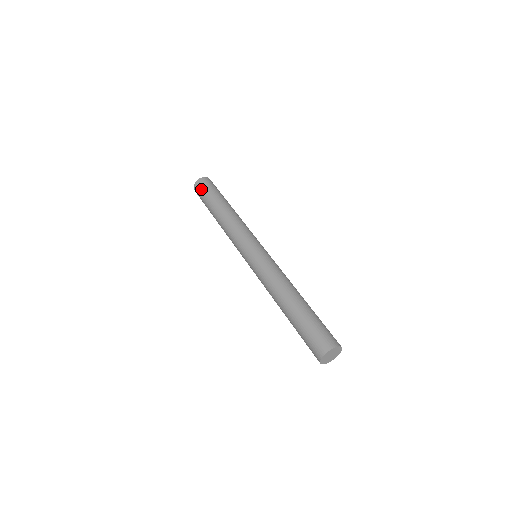
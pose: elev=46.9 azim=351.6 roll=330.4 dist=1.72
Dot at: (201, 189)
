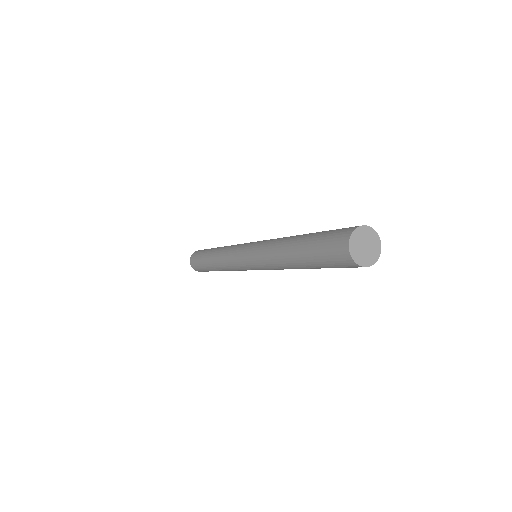
Dot at: (197, 253)
